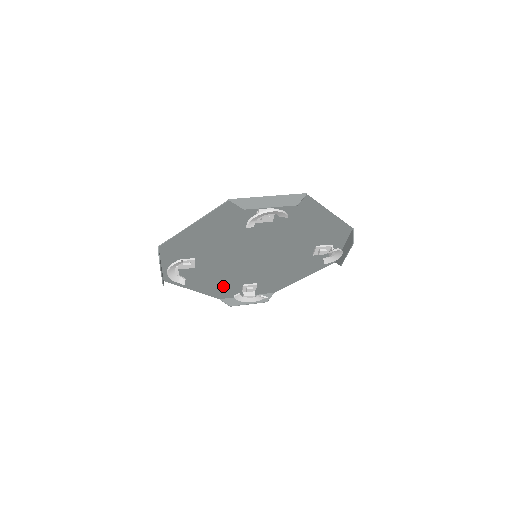
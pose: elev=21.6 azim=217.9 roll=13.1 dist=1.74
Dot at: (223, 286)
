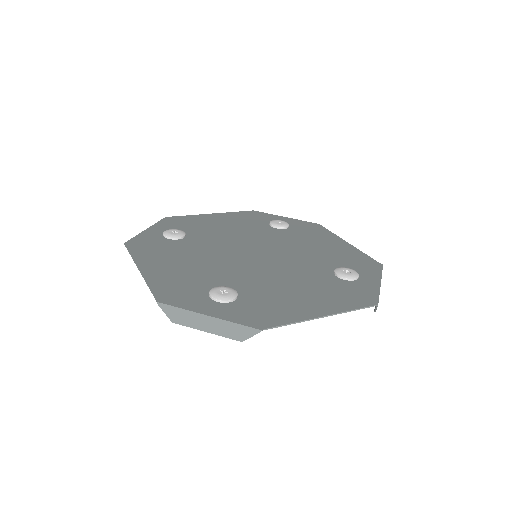
Dot at: (244, 222)
